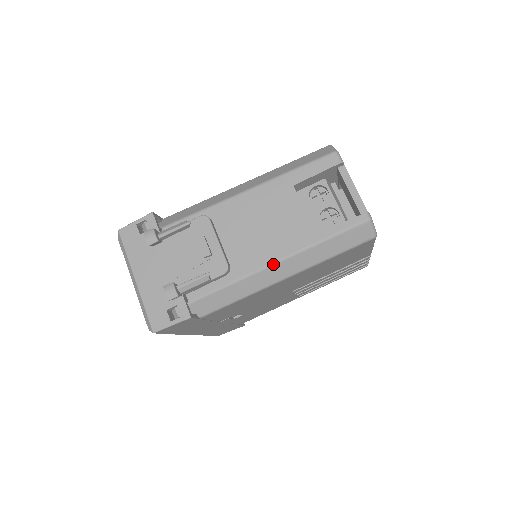
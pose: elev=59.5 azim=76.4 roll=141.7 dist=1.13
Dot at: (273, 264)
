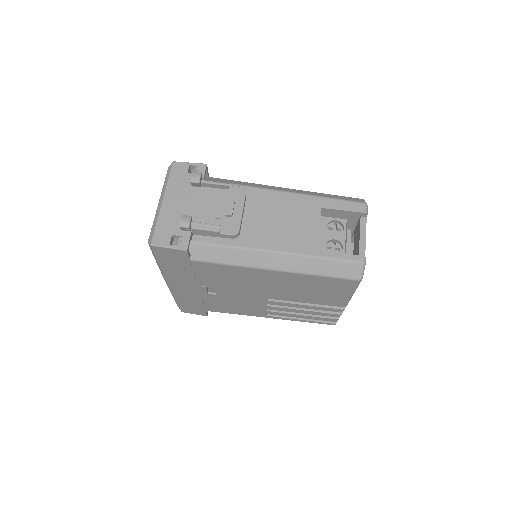
Dot at: (273, 252)
